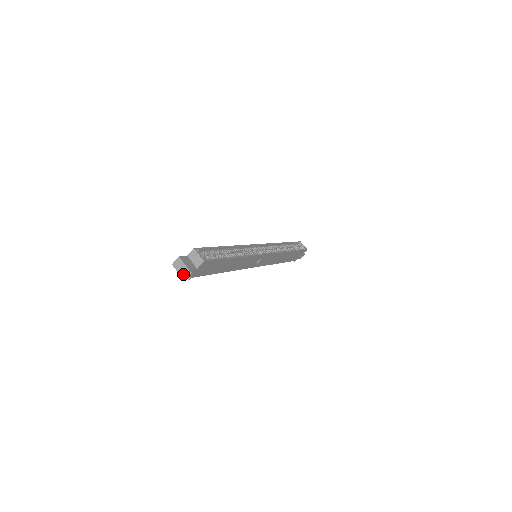
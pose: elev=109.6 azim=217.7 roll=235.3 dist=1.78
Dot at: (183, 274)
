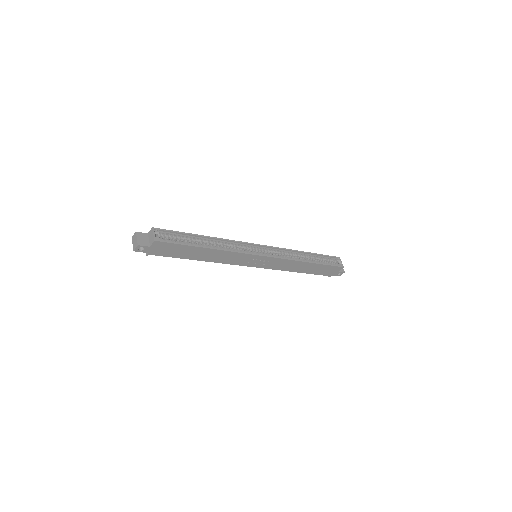
Dot at: (134, 248)
